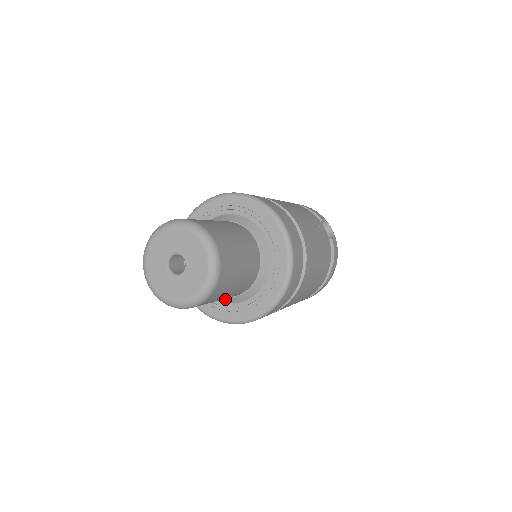
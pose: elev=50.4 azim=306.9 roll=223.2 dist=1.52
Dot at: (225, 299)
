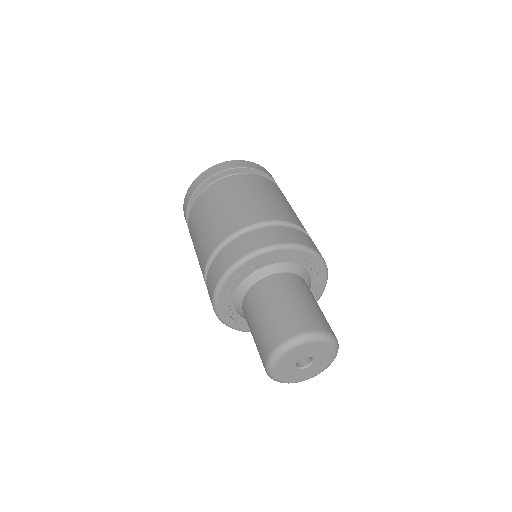
Dot at: occluded
